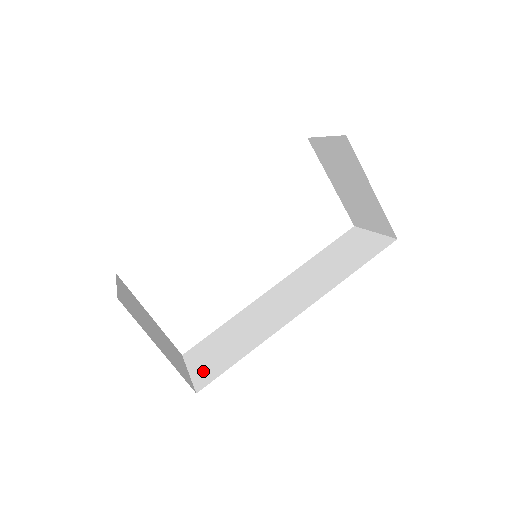
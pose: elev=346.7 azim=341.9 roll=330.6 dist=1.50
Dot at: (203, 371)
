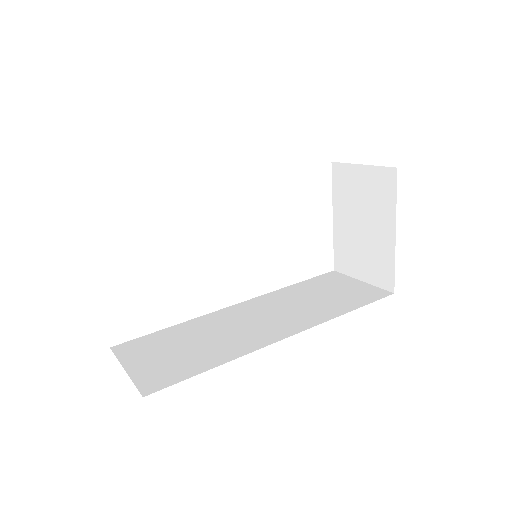
Dot at: (150, 372)
